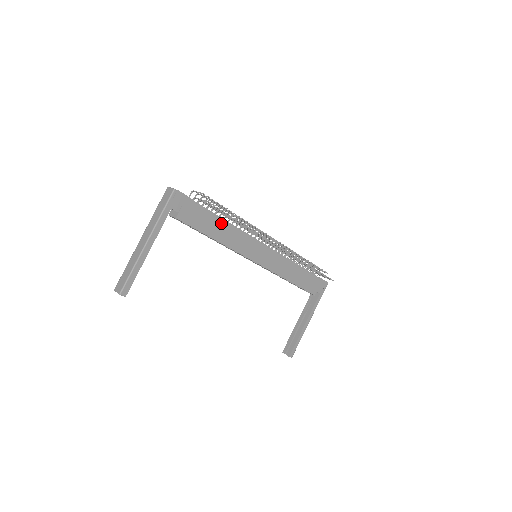
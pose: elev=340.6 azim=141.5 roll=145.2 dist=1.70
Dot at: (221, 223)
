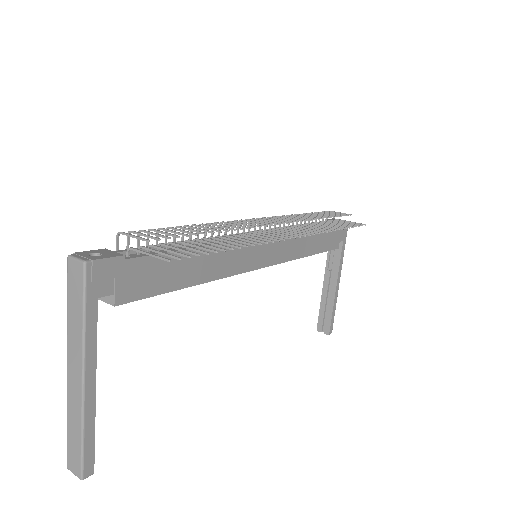
Dot at: (192, 255)
